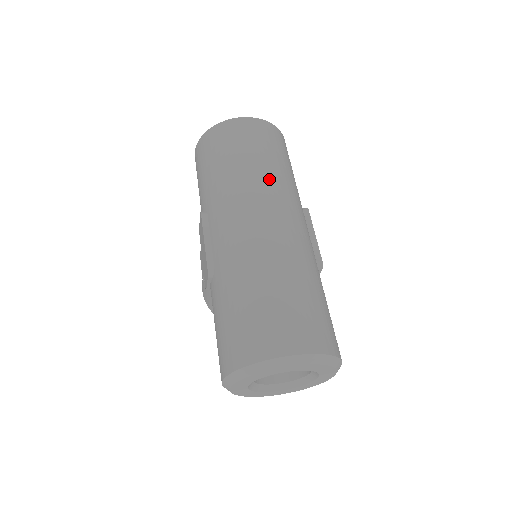
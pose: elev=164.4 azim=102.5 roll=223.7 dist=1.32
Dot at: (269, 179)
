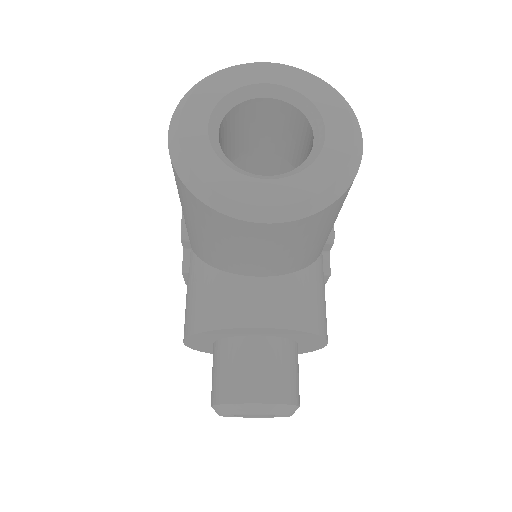
Dot at: occluded
